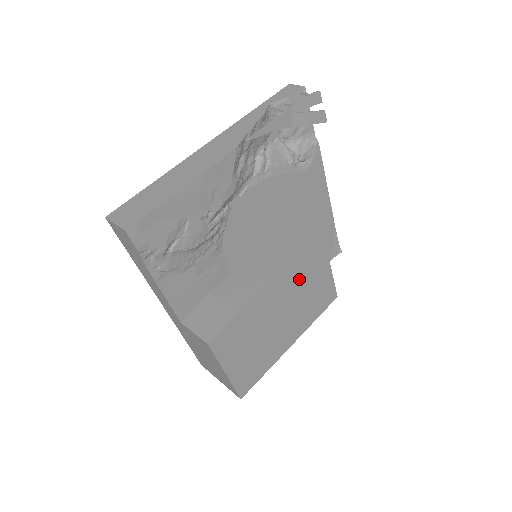
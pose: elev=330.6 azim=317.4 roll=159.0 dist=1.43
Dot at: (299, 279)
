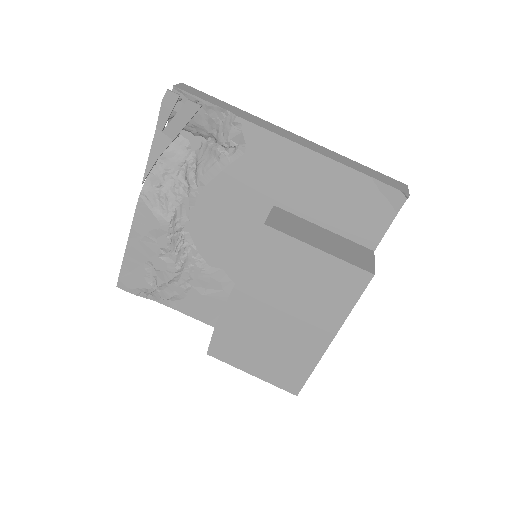
Dot at: (272, 278)
